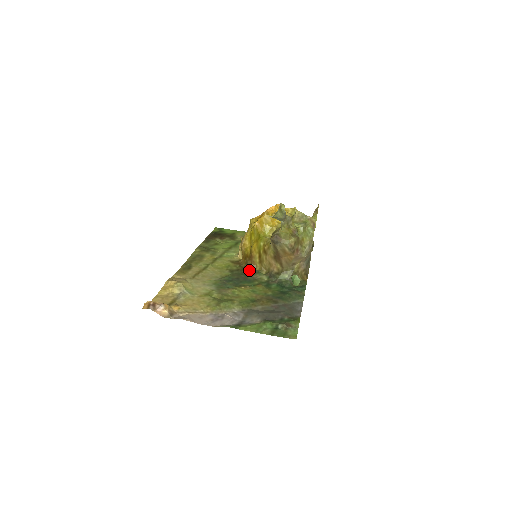
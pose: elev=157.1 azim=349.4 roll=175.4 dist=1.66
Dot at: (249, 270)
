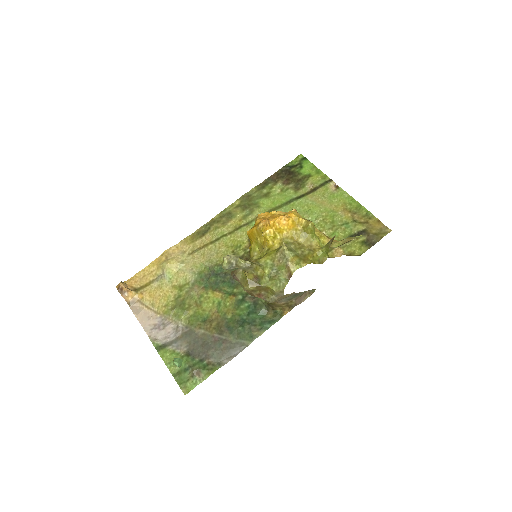
Dot at: occluded
